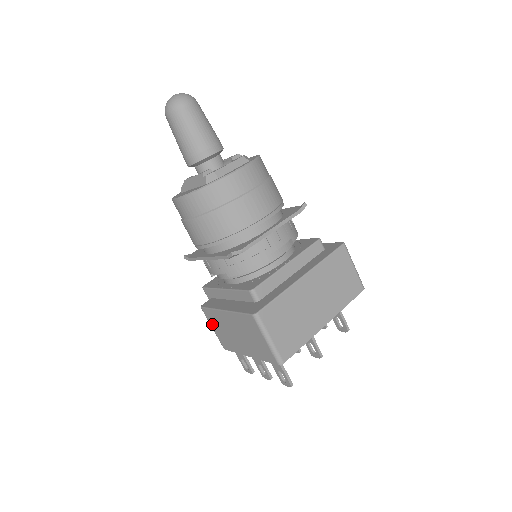
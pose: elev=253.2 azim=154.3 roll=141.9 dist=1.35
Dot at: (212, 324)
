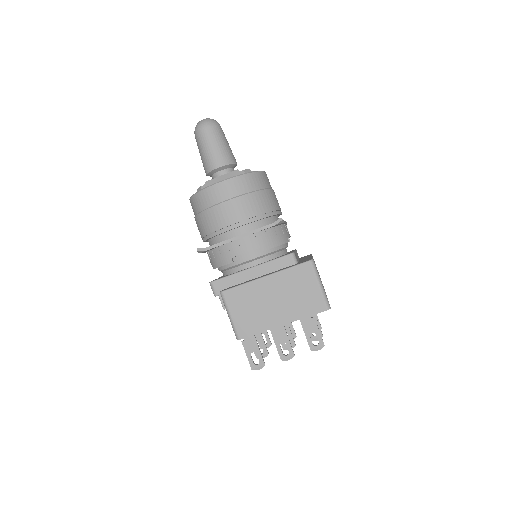
Dot at: (233, 308)
